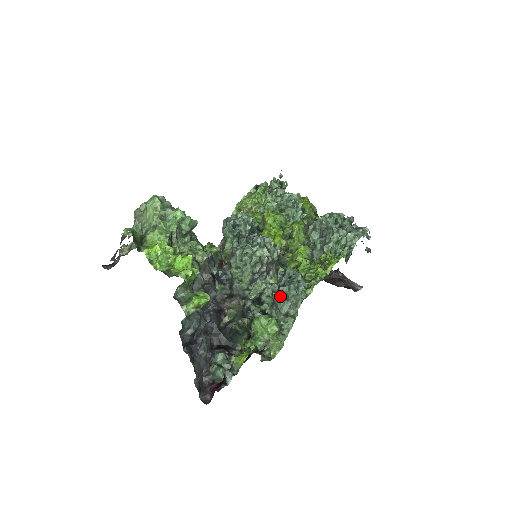
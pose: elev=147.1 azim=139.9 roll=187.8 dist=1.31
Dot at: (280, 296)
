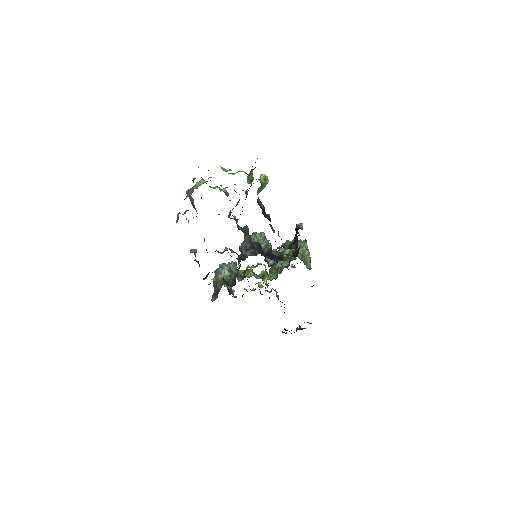
Dot at: occluded
